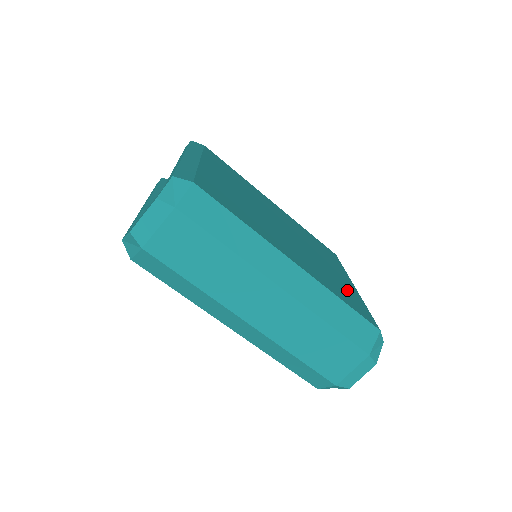
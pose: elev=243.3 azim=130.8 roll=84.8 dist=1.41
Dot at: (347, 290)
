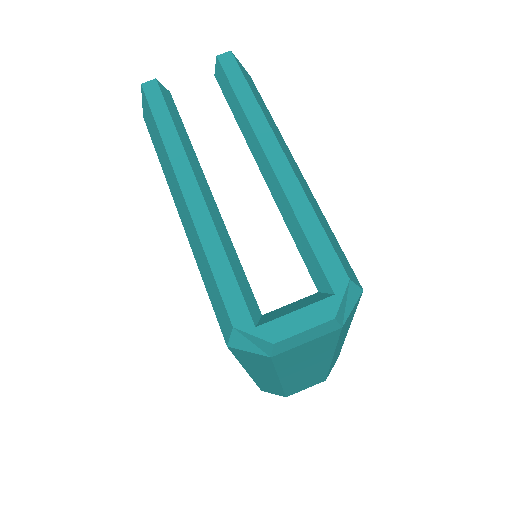
Dot at: occluded
